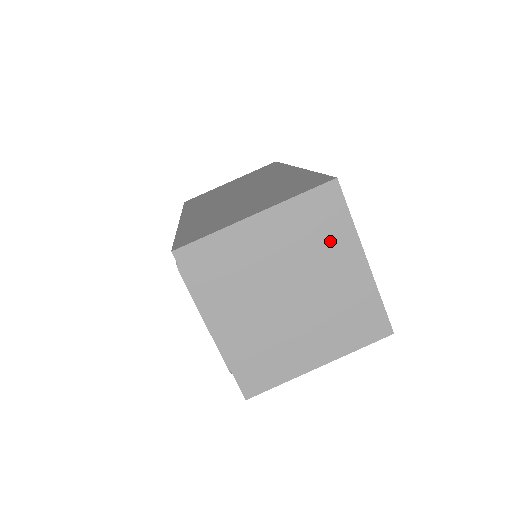
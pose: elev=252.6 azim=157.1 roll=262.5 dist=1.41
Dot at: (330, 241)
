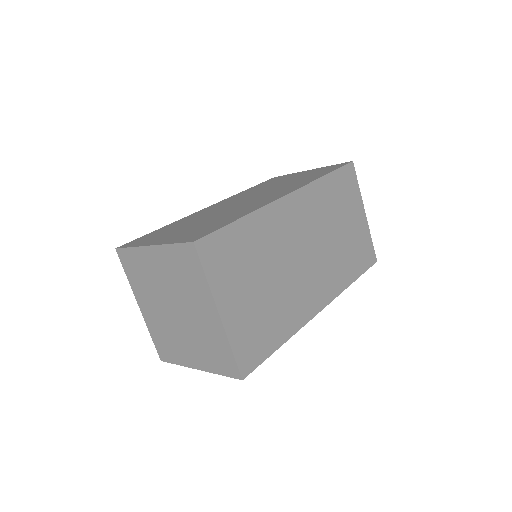
Dot at: (194, 287)
